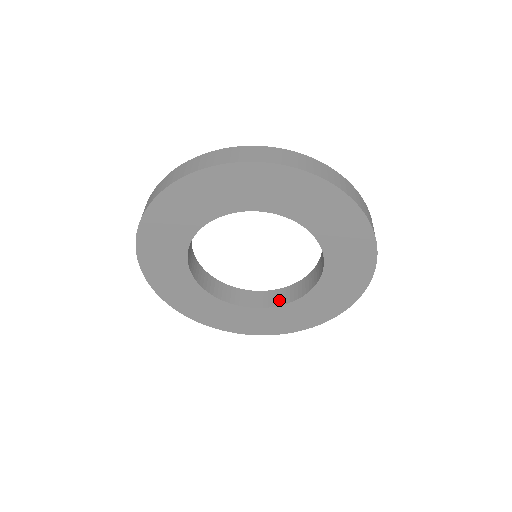
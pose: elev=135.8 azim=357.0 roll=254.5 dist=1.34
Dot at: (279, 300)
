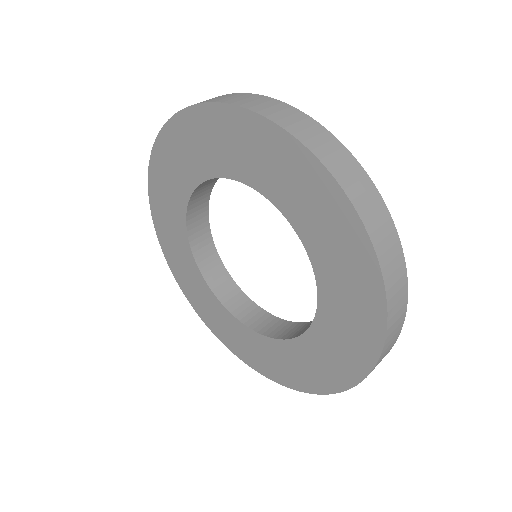
Dot at: (227, 297)
